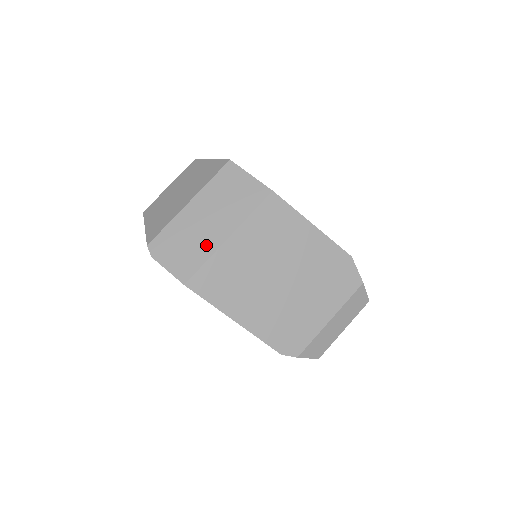
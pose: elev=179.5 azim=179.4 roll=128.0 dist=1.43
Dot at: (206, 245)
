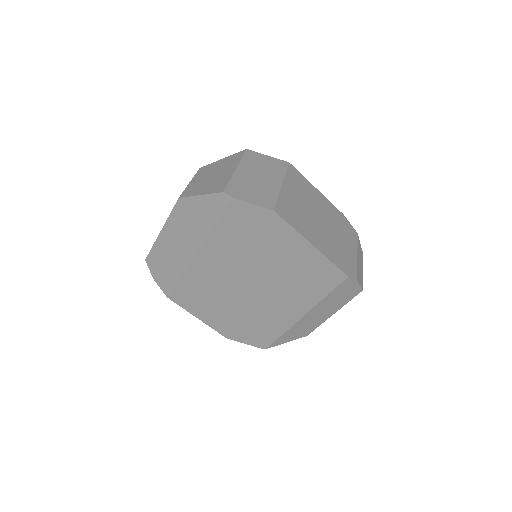
Dot at: (270, 189)
